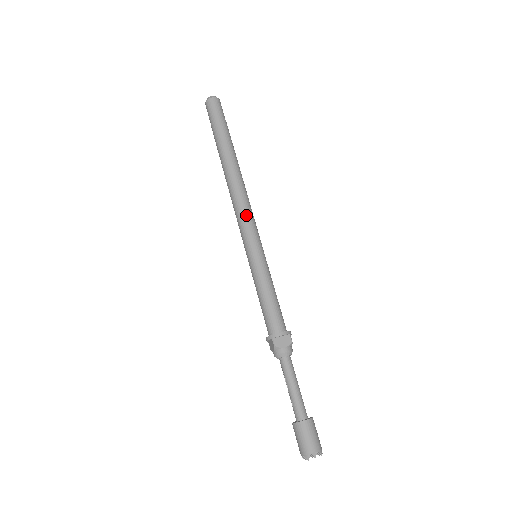
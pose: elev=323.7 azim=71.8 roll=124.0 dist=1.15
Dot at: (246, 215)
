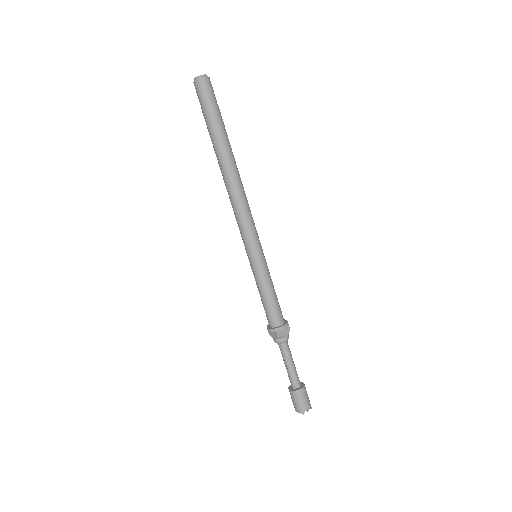
Dot at: (248, 219)
